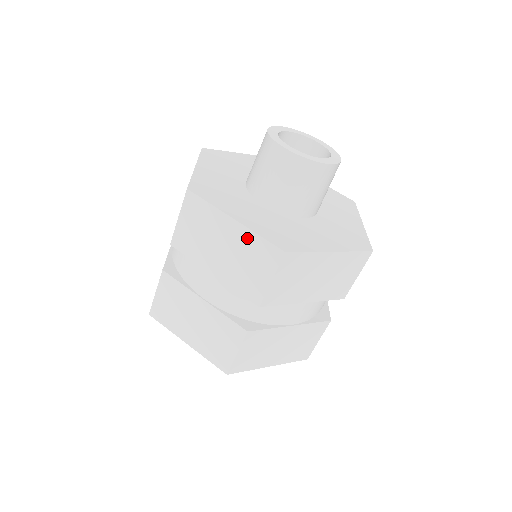
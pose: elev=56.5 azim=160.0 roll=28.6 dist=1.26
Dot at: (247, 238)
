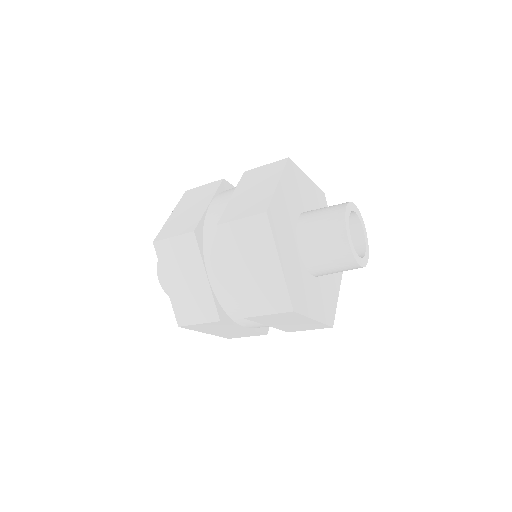
Dot at: (314, 324)
